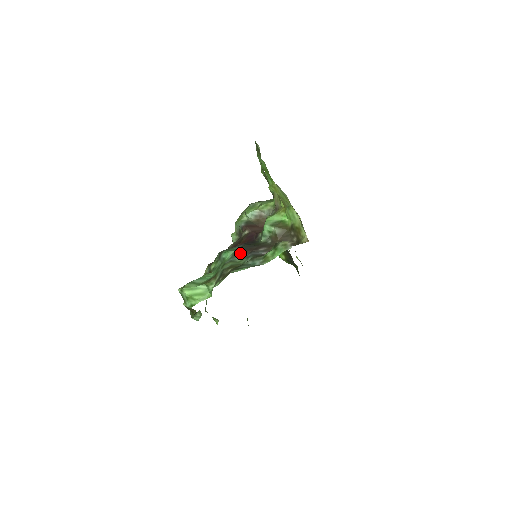
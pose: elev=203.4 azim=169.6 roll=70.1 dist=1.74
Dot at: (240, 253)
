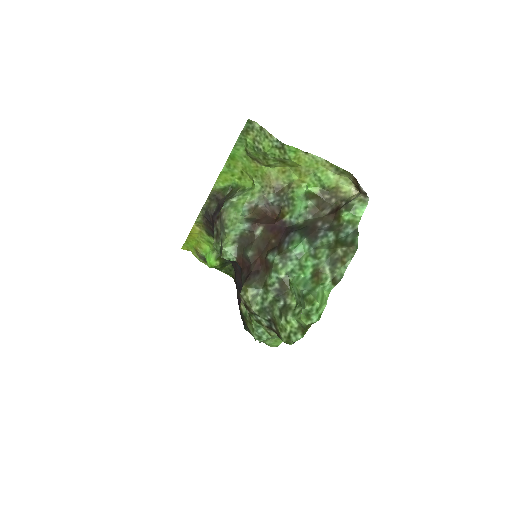
Dot at: (312, 238)
